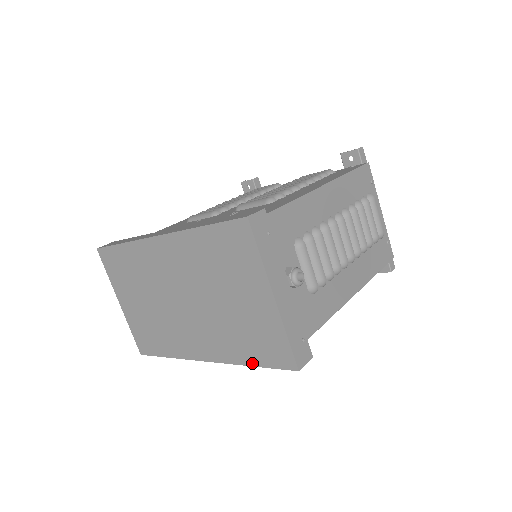
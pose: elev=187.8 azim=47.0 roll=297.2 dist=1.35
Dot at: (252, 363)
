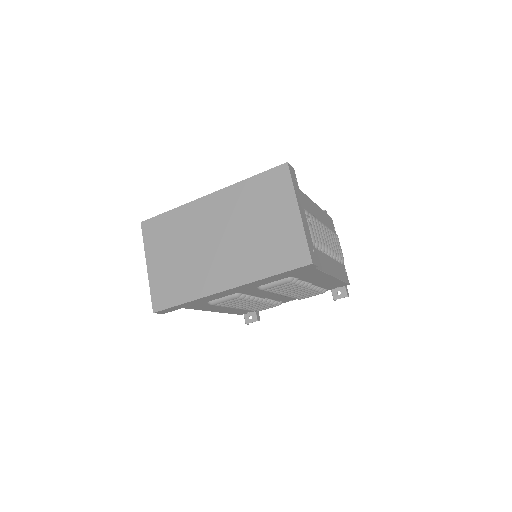
Dot at: (272, 273)
